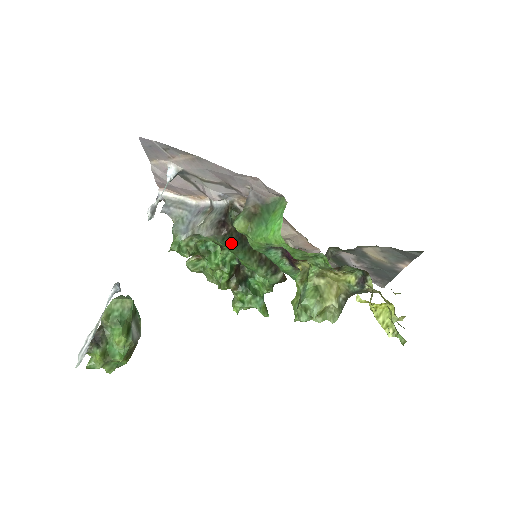
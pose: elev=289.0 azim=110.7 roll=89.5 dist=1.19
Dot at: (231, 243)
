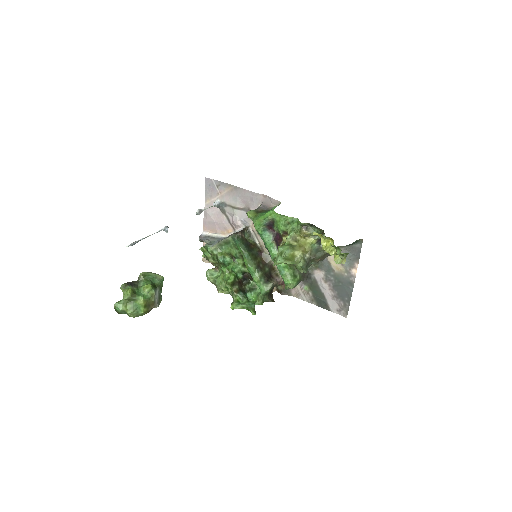
Dot at: (242, 243)
